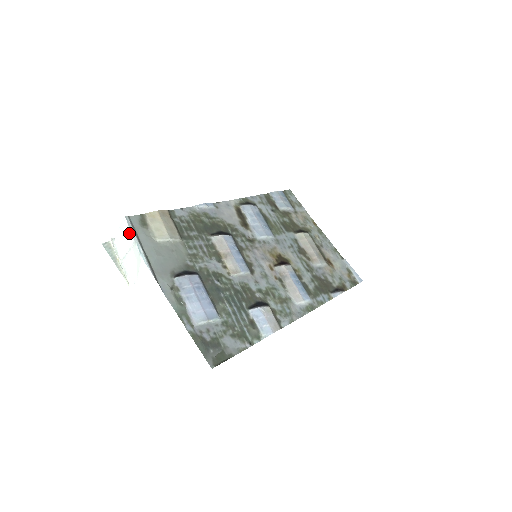
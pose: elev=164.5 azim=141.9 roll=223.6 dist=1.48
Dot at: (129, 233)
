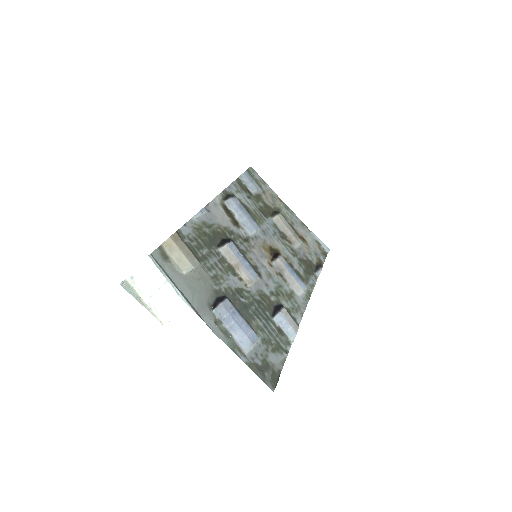
Dot at: (159, 274)
